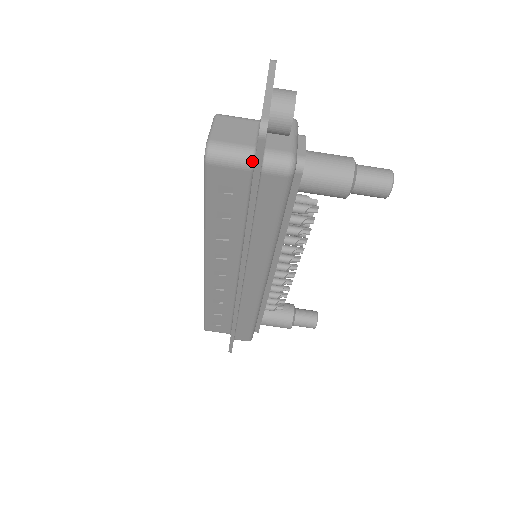
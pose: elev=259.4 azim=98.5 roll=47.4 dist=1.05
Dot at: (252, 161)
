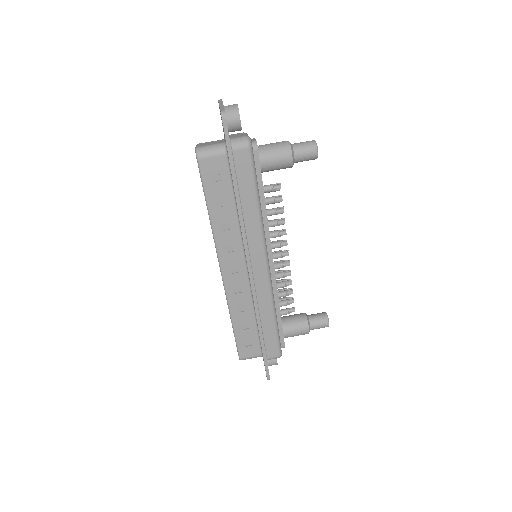
Dot at: (225, 148)
